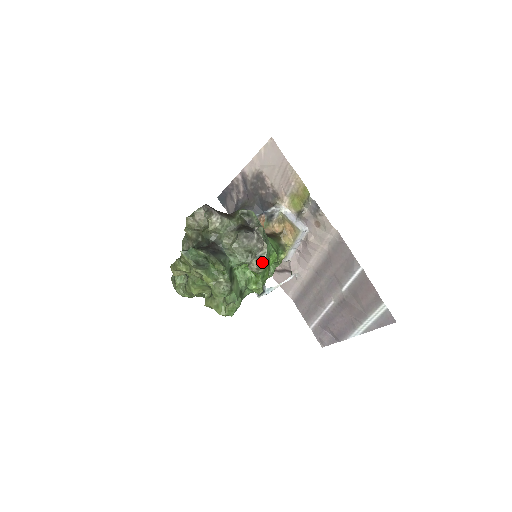
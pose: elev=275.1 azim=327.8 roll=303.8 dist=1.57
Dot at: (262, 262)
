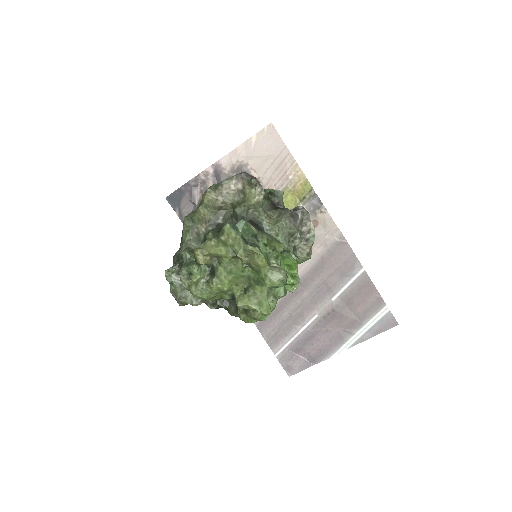
Dot at: (311, 246)
